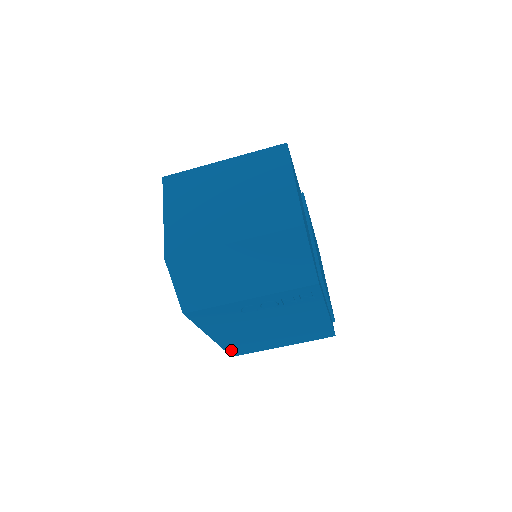
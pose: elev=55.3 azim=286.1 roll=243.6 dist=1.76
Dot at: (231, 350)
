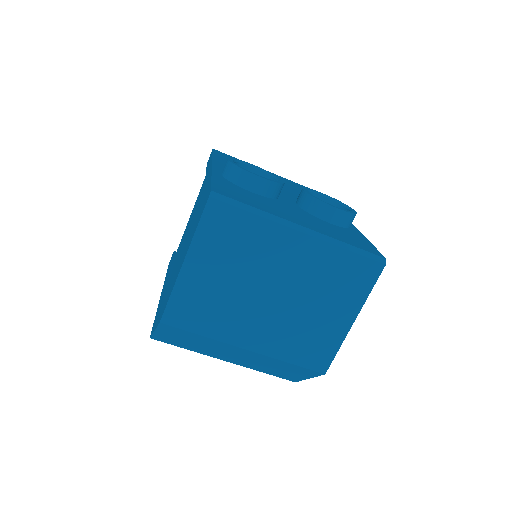
Dot at: occluded
